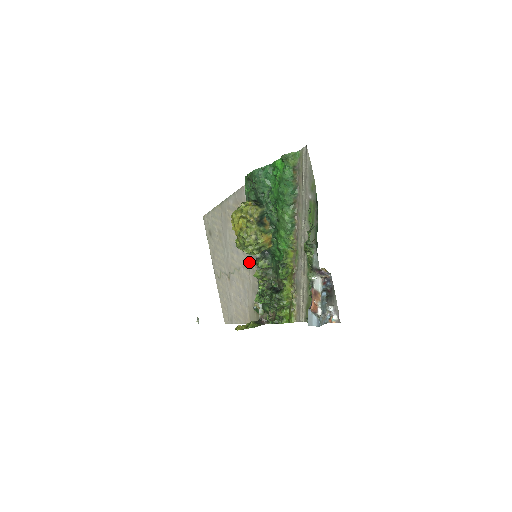
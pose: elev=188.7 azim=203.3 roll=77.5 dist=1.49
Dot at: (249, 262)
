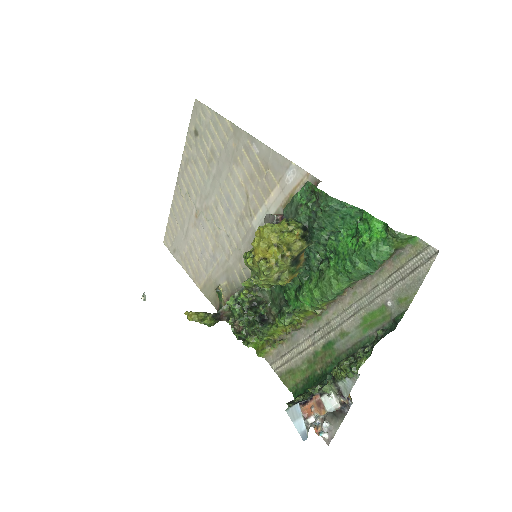
Dot at: (240, 244)
